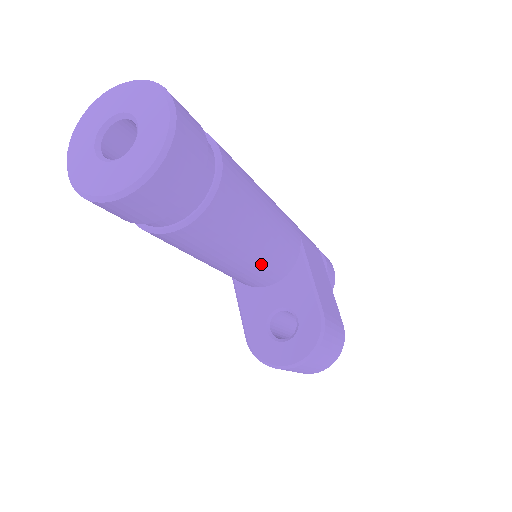
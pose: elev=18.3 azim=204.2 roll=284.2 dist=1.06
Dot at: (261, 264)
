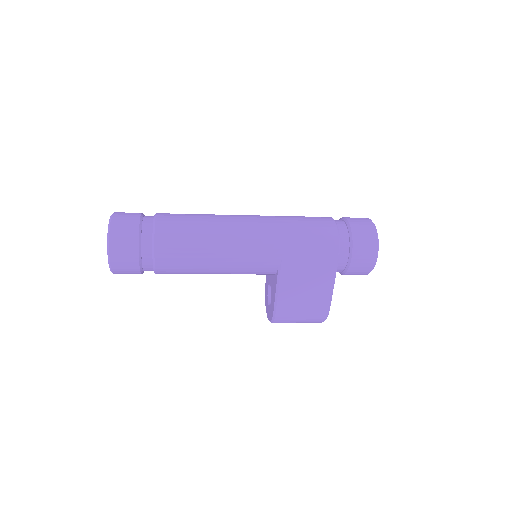
Dot at: occluded
